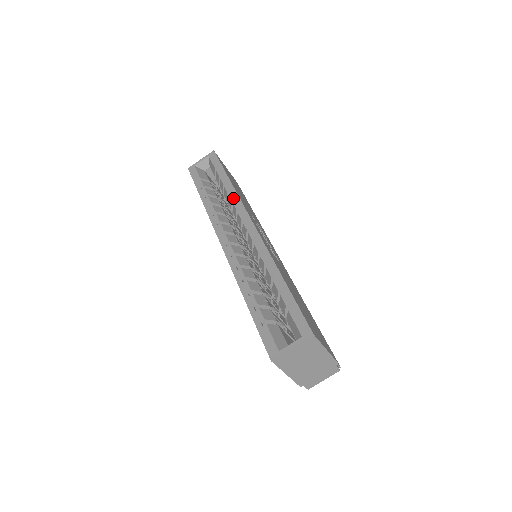
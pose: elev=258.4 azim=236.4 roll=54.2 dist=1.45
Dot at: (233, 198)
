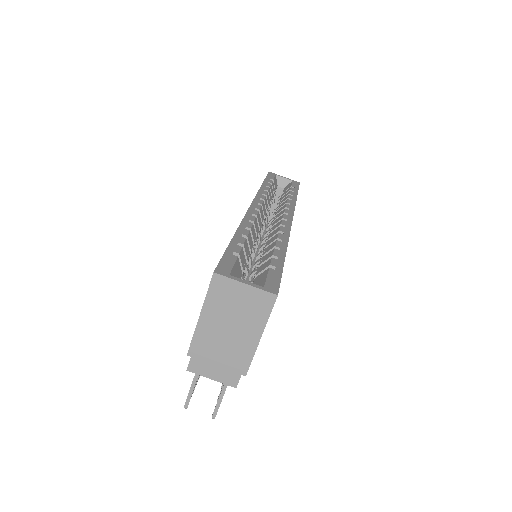
Dot at: (290, 202)
